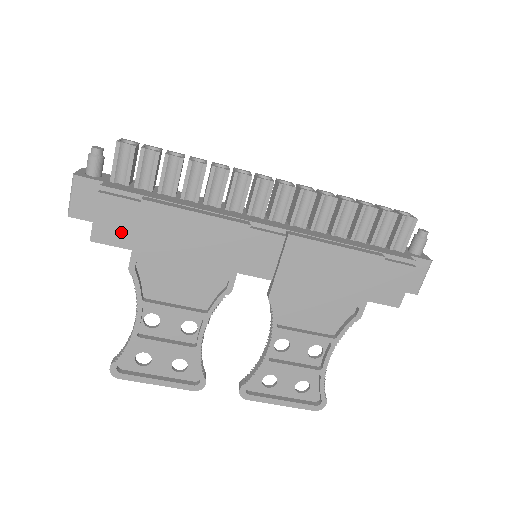
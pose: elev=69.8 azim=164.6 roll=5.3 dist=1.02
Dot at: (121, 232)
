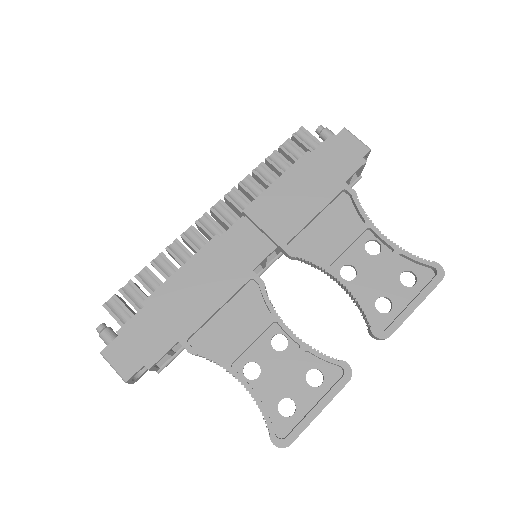
Dot at: (158, 339)
